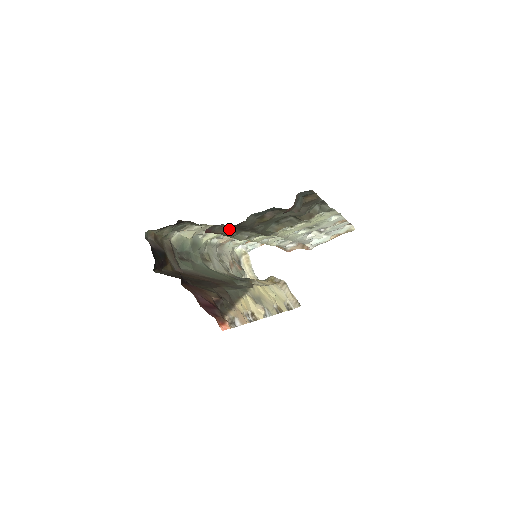
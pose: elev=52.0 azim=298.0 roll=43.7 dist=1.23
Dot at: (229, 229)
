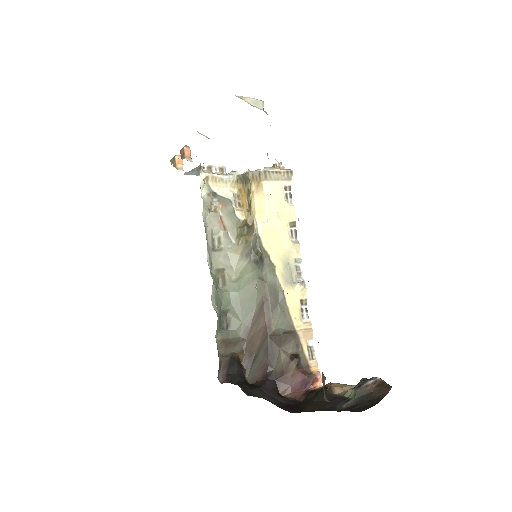
Dot at: occluded
